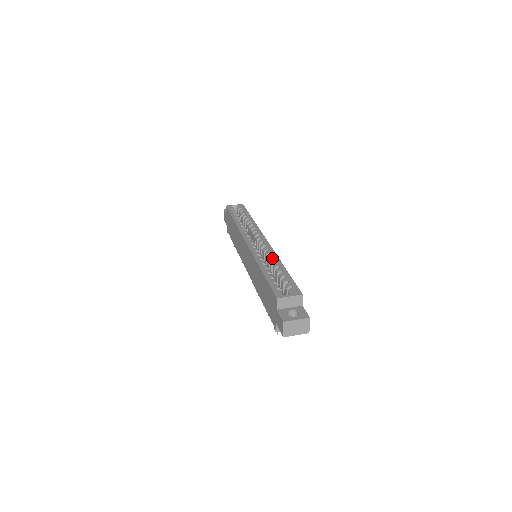
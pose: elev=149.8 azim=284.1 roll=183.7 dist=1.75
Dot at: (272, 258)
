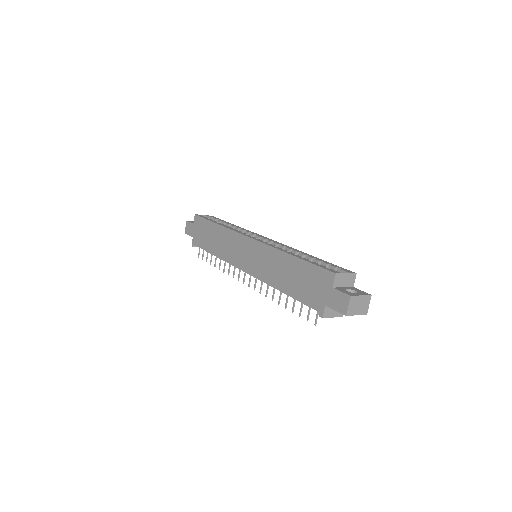
Dot at: (291, 250)
